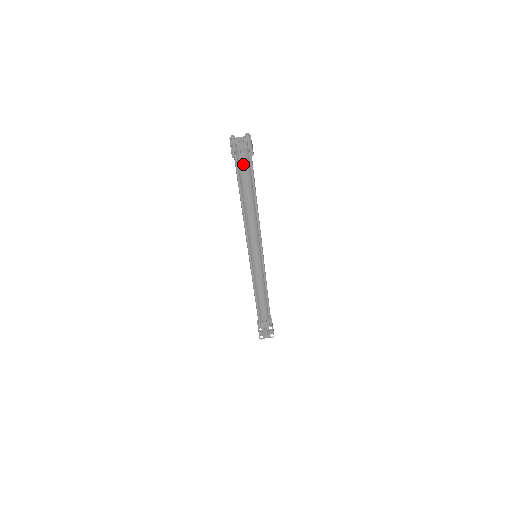
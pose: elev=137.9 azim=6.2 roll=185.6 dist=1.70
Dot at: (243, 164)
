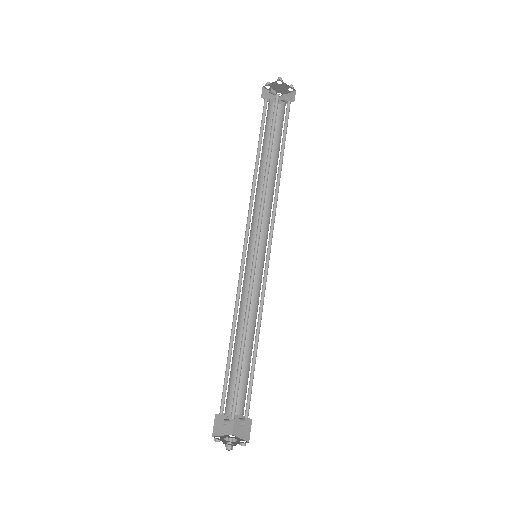
Dot at: (281, 123)
